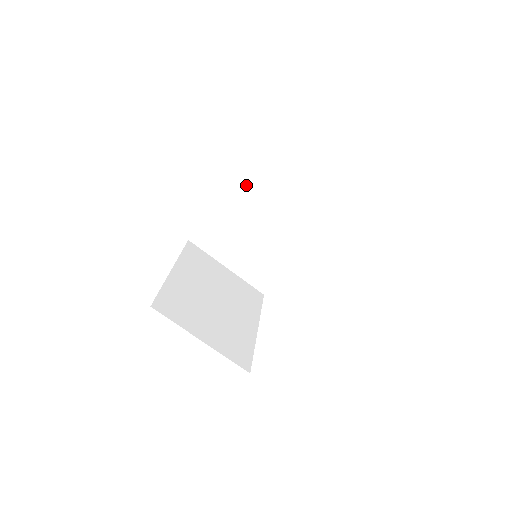
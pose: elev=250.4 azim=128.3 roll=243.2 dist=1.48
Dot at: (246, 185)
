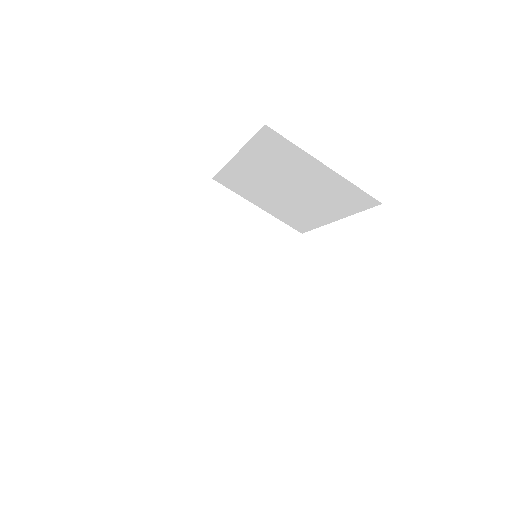
Dot at: (204, 219)
